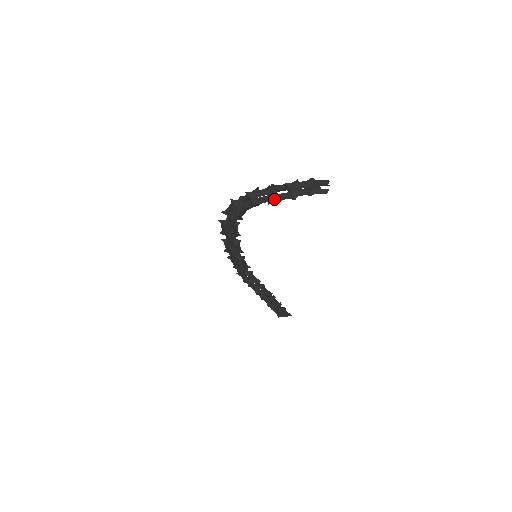
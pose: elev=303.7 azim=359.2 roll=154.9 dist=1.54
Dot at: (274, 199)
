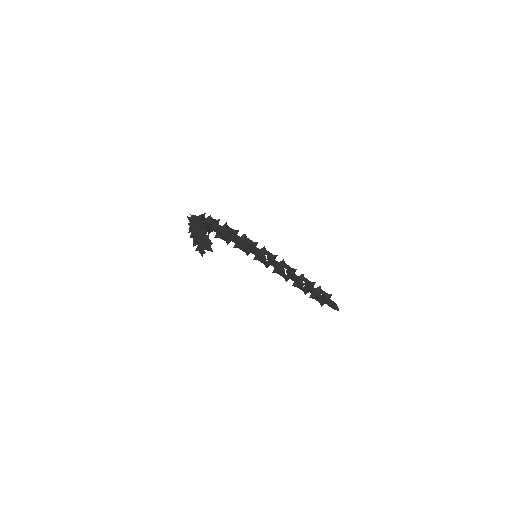
Dot at: (192, 235)
